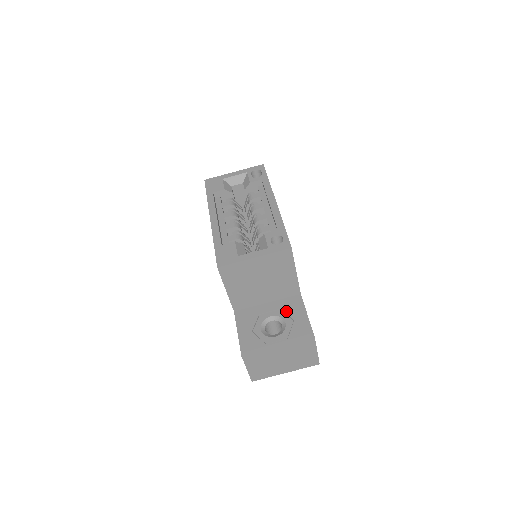
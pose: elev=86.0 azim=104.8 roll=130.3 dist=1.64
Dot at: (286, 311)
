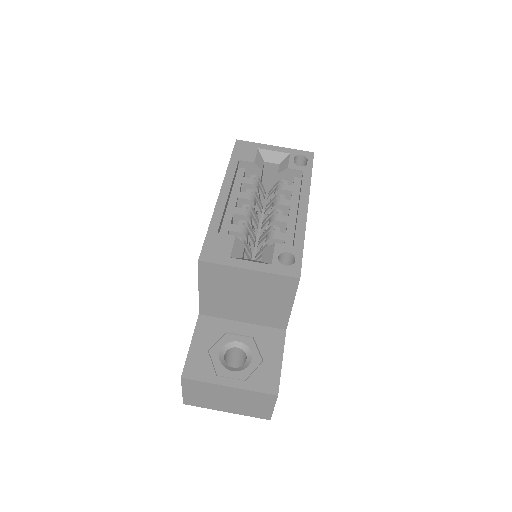
Dot at: (259, 344)
